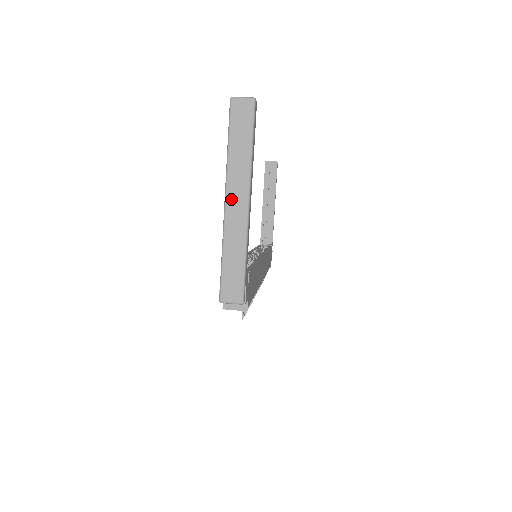
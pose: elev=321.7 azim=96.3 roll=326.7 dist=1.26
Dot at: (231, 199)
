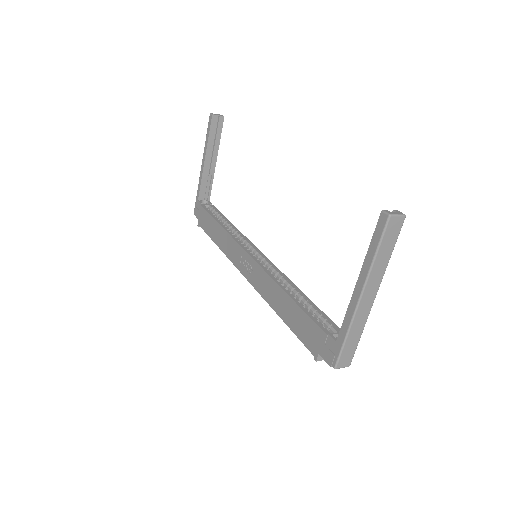
Dot at: (365, 296)
